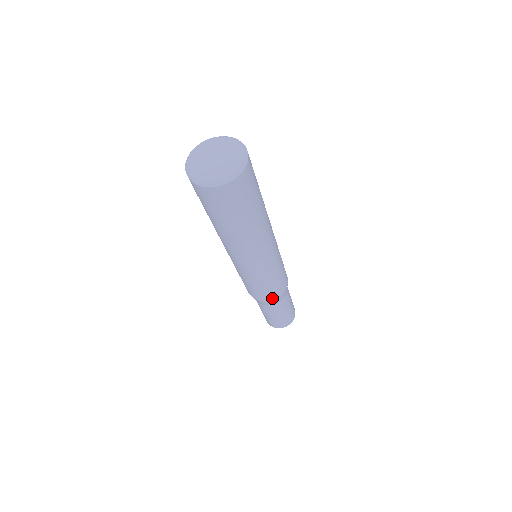
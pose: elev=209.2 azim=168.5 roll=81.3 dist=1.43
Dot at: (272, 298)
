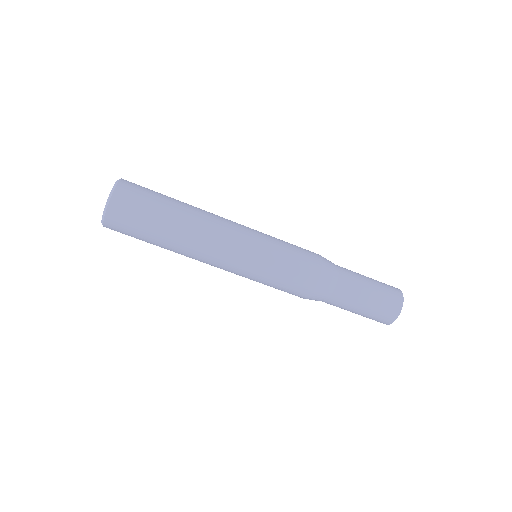
Dot at: (305, 293)
